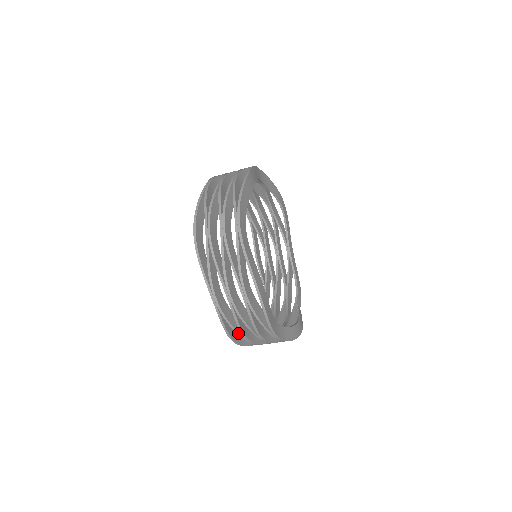
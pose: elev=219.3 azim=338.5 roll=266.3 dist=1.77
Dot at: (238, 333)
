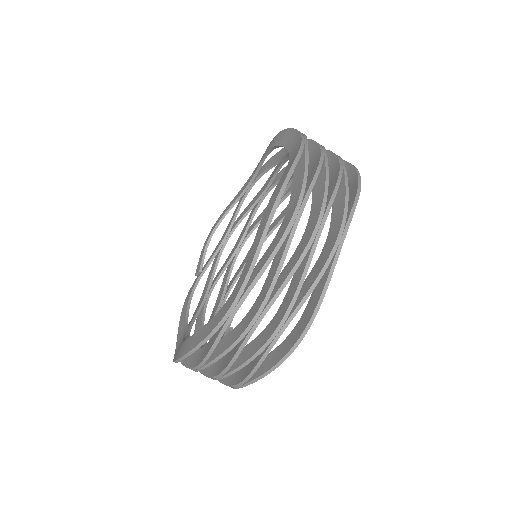
Dot at: (207, 359)
